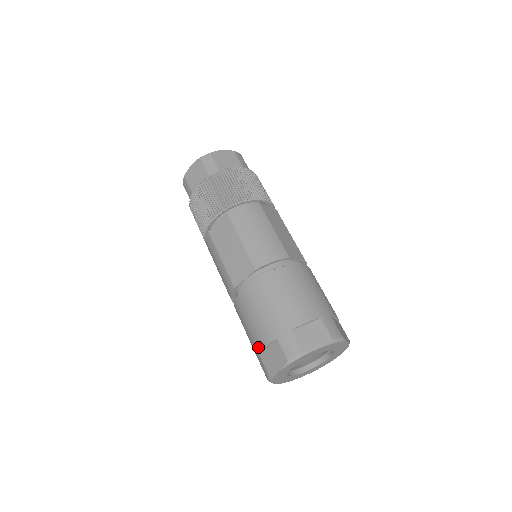
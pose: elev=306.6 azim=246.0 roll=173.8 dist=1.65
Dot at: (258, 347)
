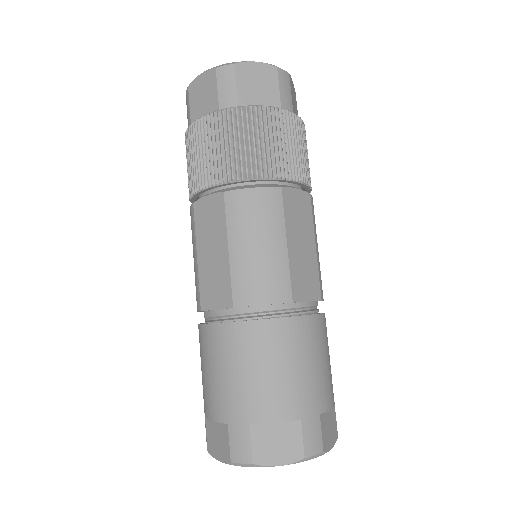
Dot at: (205, 409)
